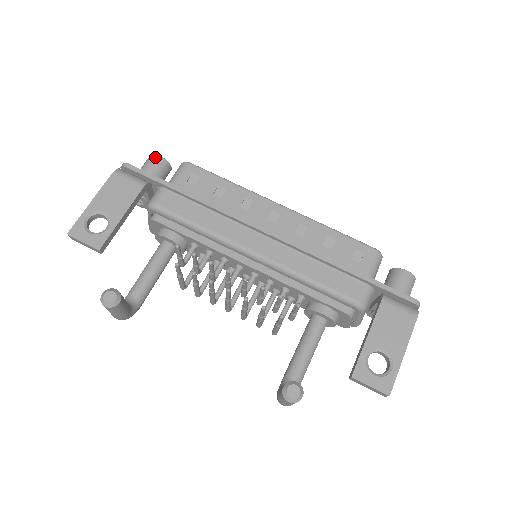
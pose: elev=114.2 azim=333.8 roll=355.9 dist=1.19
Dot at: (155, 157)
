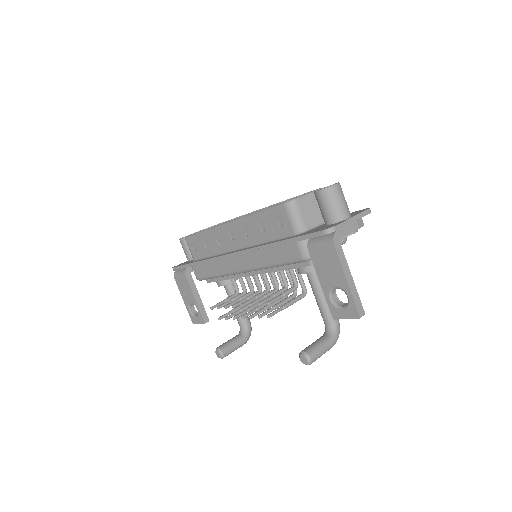
Dot at: (180, 242)
